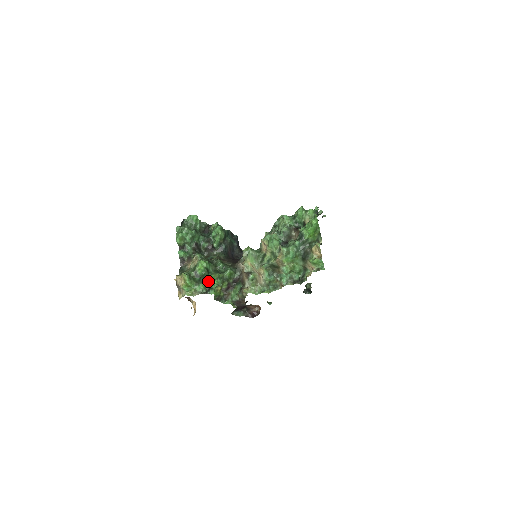
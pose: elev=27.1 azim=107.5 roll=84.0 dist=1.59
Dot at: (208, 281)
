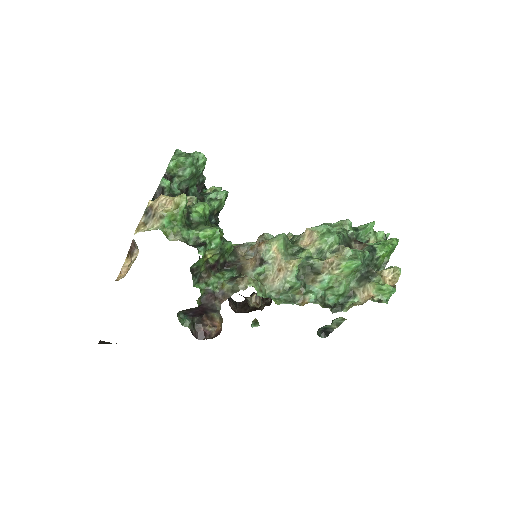
Dot at: (210, 231)
